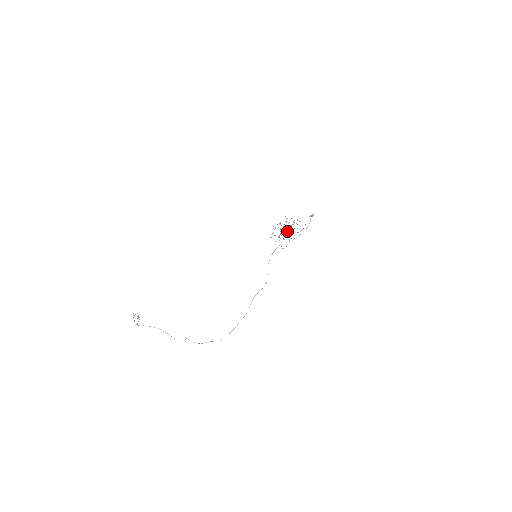
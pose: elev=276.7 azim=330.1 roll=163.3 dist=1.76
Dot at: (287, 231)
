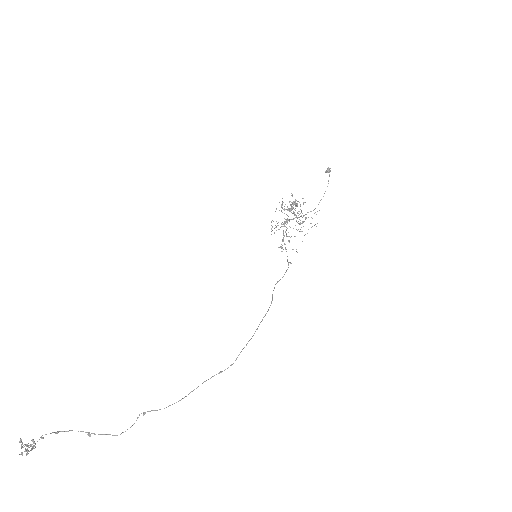
Dot at: occluded
